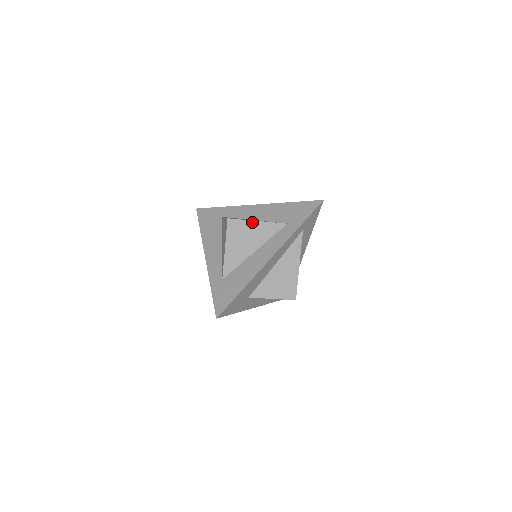
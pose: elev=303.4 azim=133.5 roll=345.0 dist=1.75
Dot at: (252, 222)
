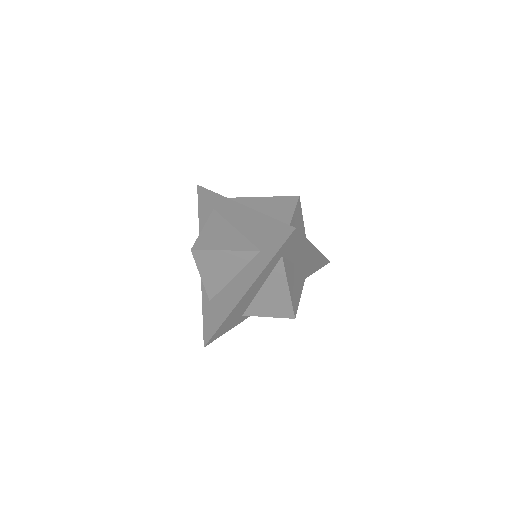
Dot at: (219, 252)
